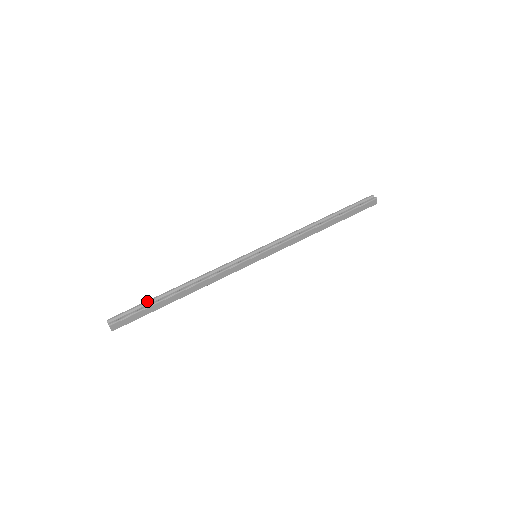
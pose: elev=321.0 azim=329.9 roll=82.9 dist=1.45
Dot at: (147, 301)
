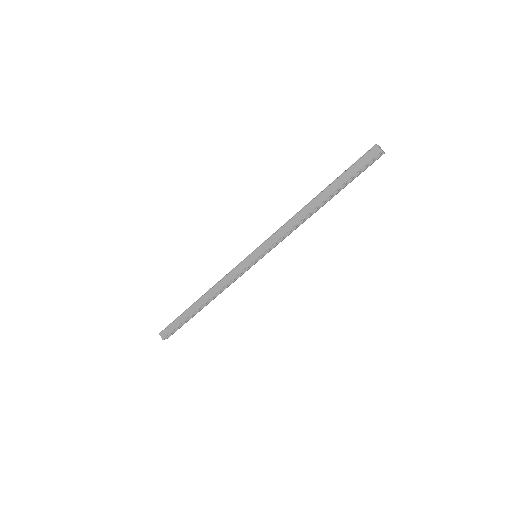
Dot at: occluded
